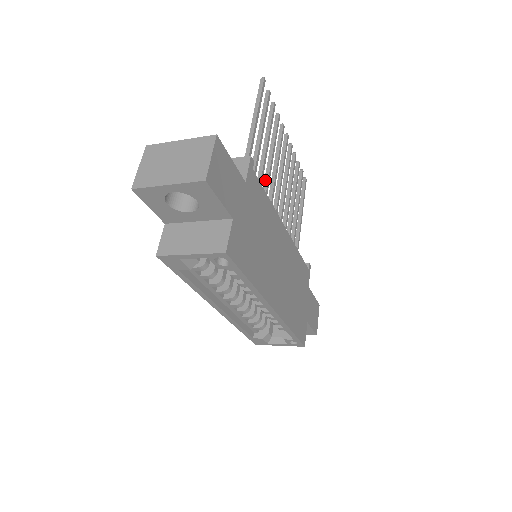
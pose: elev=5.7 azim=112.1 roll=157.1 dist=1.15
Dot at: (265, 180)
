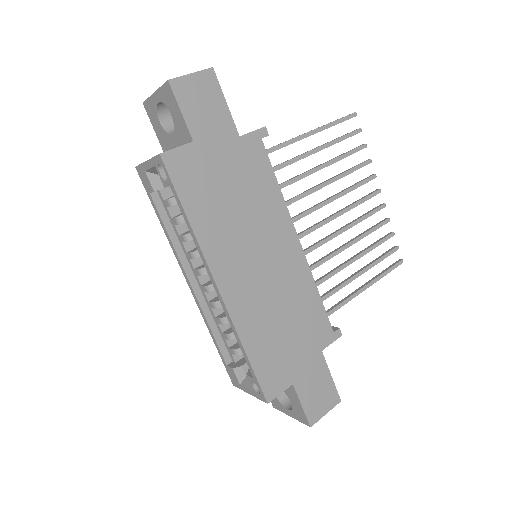
Dot at: (305, 191)
